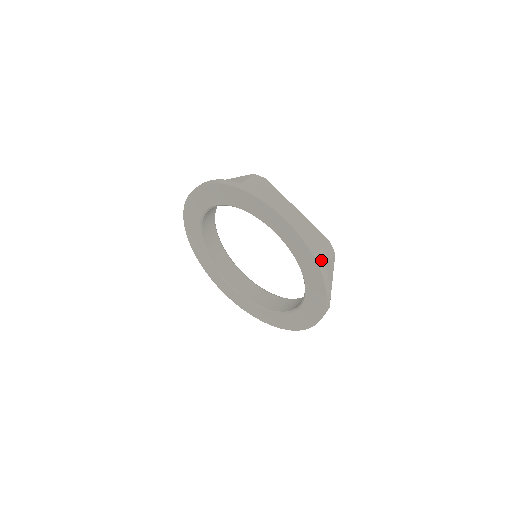
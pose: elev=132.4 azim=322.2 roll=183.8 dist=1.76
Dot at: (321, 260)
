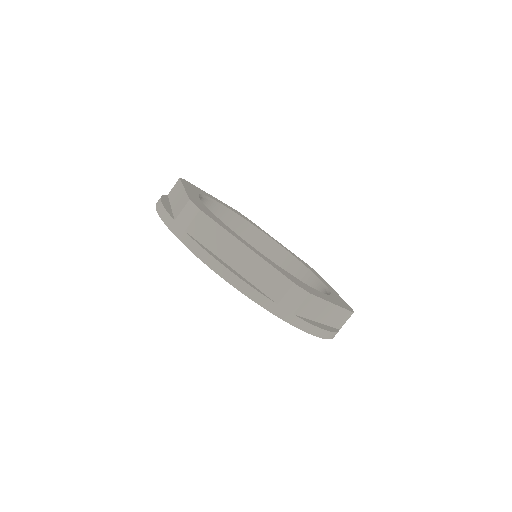
Dot at: (285, 311)
